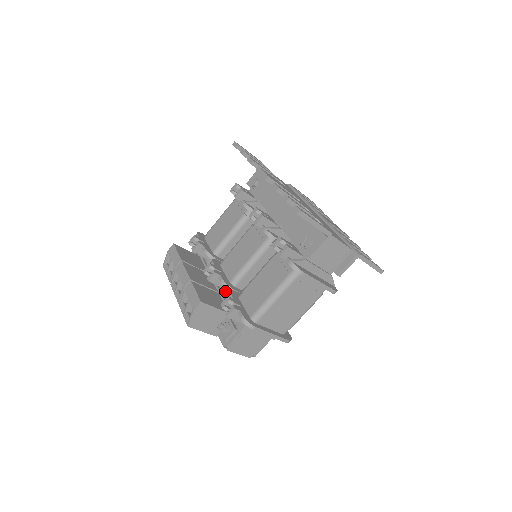
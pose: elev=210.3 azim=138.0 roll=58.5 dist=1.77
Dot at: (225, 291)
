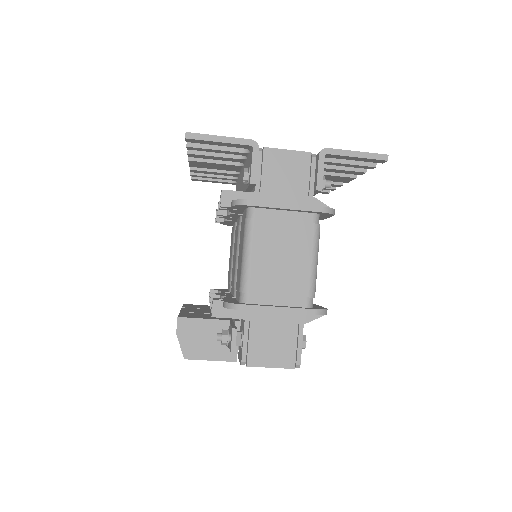
Dot at: occluded
